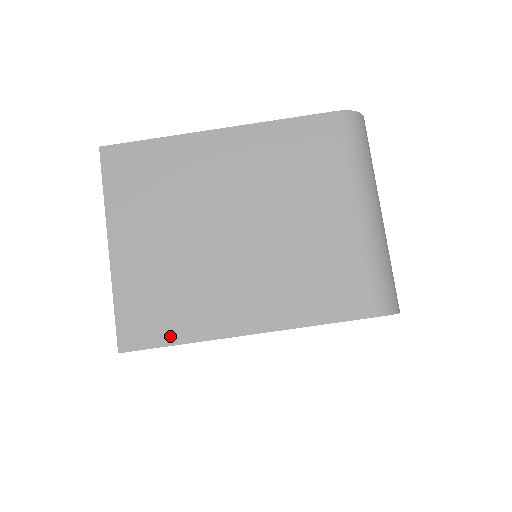
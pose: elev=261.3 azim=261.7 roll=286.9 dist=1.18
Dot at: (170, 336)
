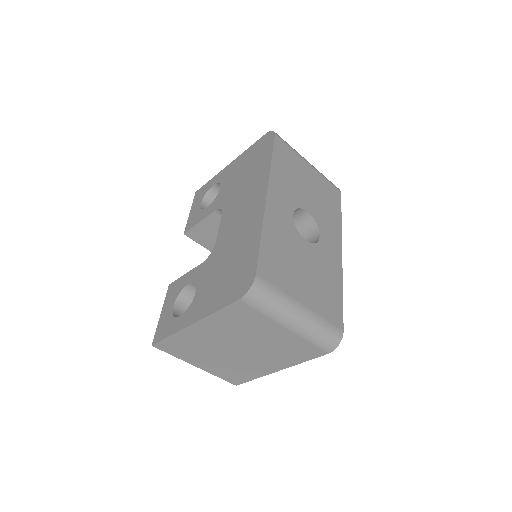
Dot at: (250, 378)
